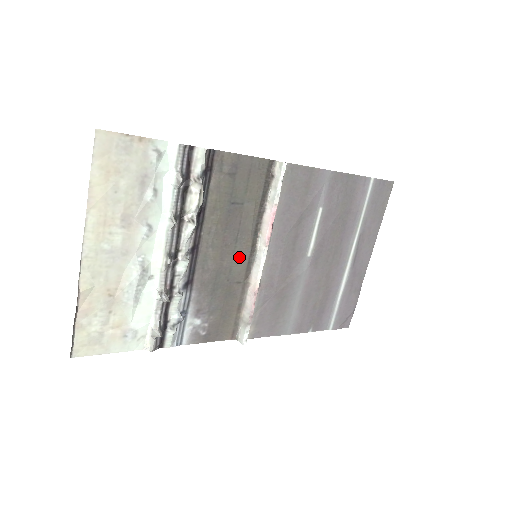
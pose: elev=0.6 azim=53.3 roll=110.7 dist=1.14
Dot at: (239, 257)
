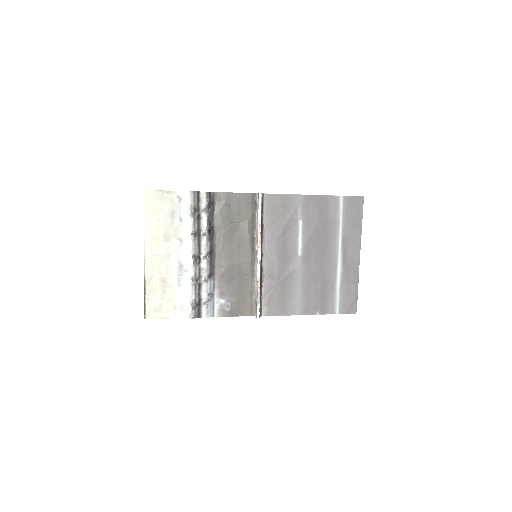
Dot at: (244, 257)
